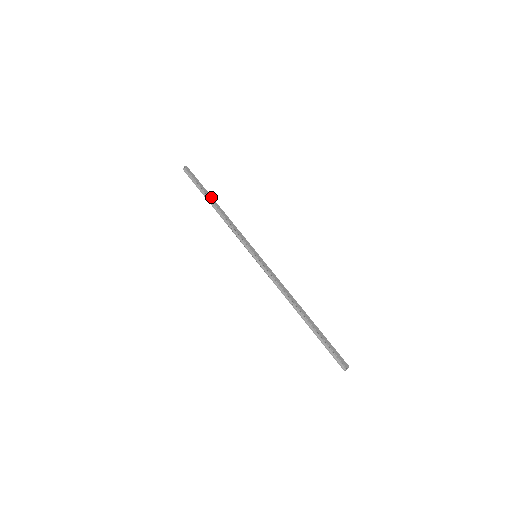
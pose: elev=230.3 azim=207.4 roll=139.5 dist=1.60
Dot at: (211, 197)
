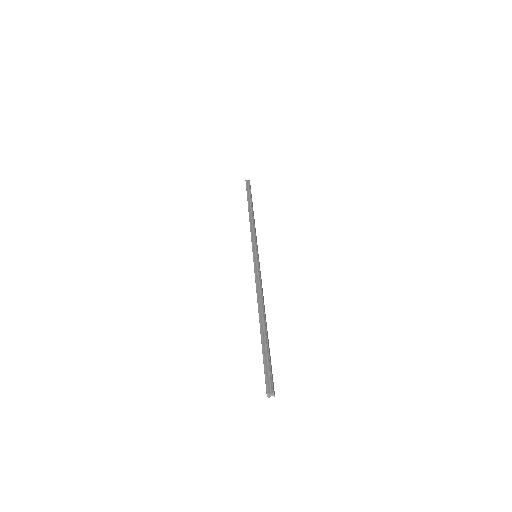
Dot at: occluded
